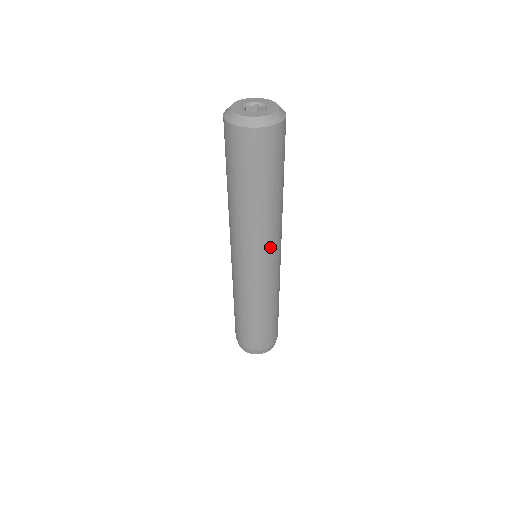
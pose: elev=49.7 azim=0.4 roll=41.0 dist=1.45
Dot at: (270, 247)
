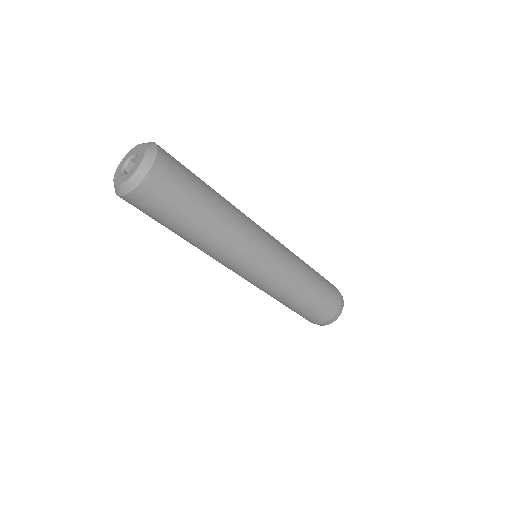
Dot at: (255, 241)
